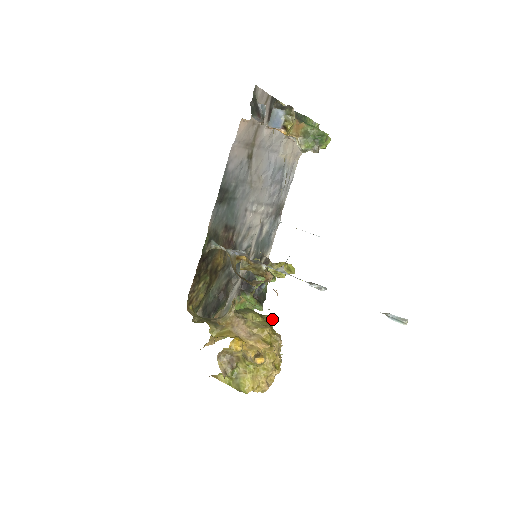
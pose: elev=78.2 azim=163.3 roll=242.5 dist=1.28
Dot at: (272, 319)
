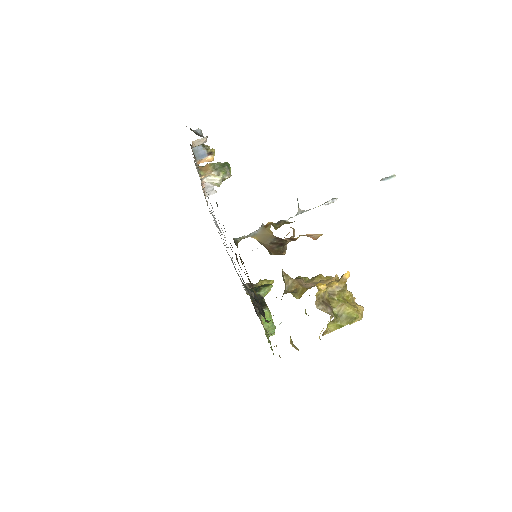
Dot at: occluded
